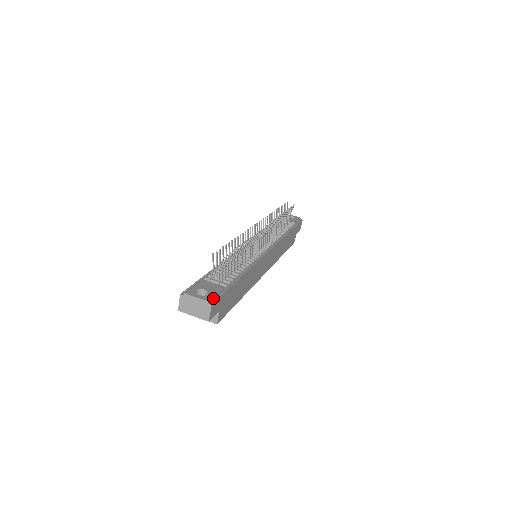
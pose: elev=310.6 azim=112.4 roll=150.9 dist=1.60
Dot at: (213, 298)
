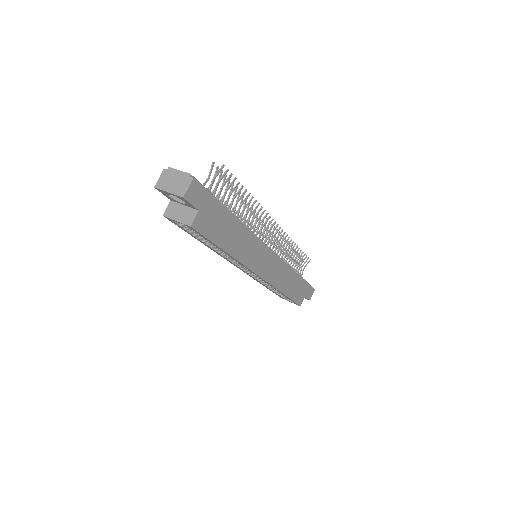
Dot at: (198, 183)
